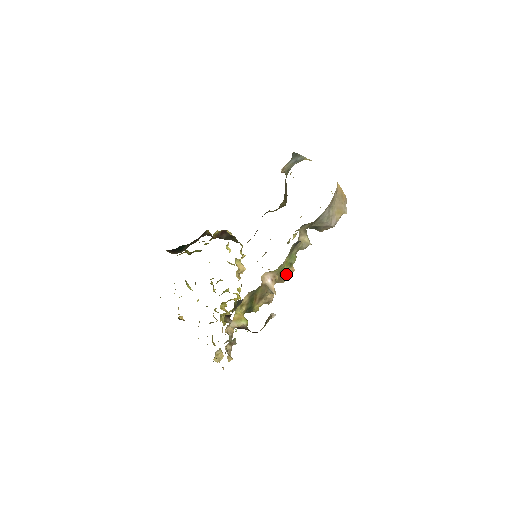
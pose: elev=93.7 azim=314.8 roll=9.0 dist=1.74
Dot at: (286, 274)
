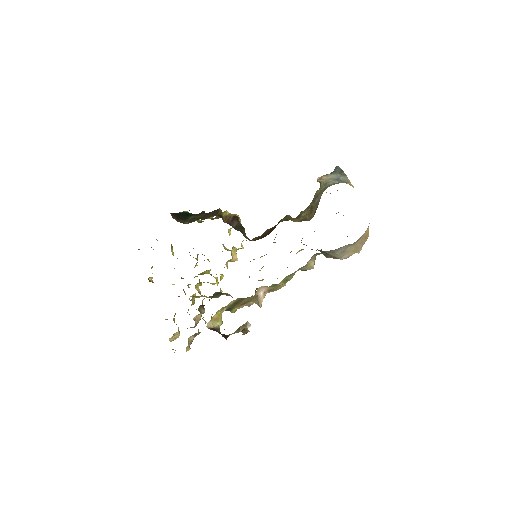
Dot at: (277, 287)
